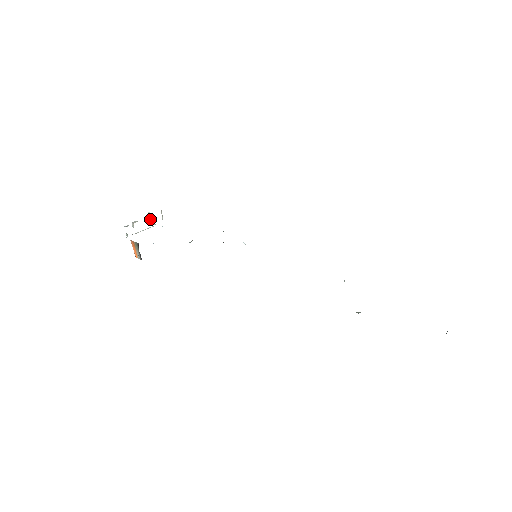
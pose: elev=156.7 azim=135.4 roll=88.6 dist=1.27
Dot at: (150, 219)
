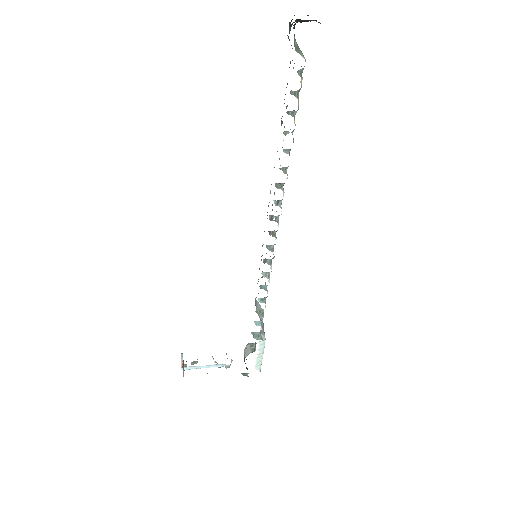
Dot at: (214, 361)
